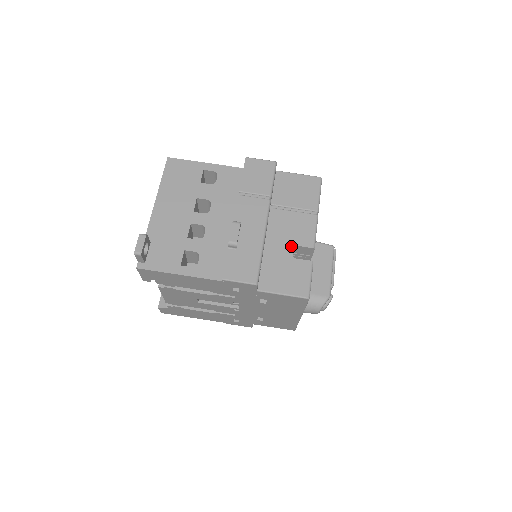
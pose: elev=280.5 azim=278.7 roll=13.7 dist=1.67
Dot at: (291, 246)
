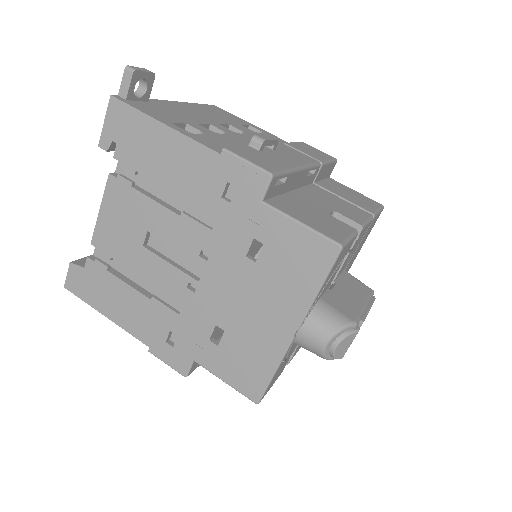
Dot at: (330, 209)
